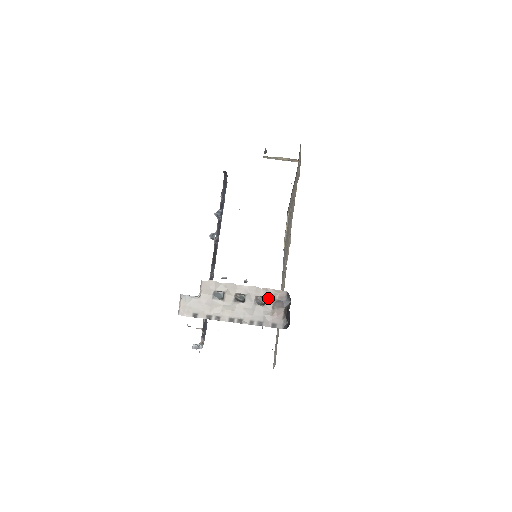
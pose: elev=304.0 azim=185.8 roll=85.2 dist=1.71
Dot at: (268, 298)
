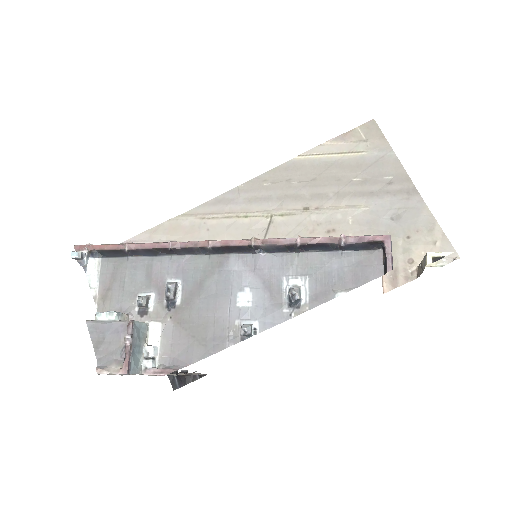
Dot at: occluded
